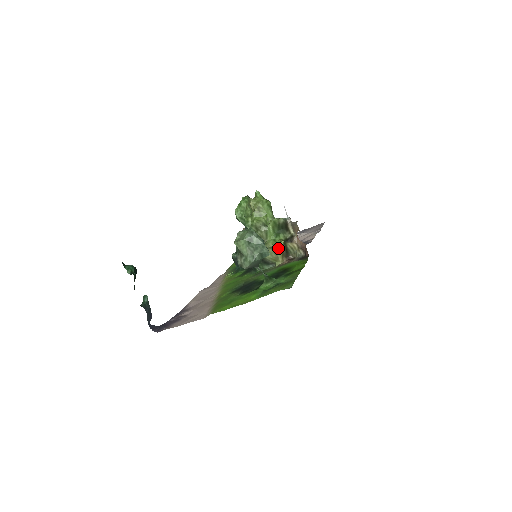
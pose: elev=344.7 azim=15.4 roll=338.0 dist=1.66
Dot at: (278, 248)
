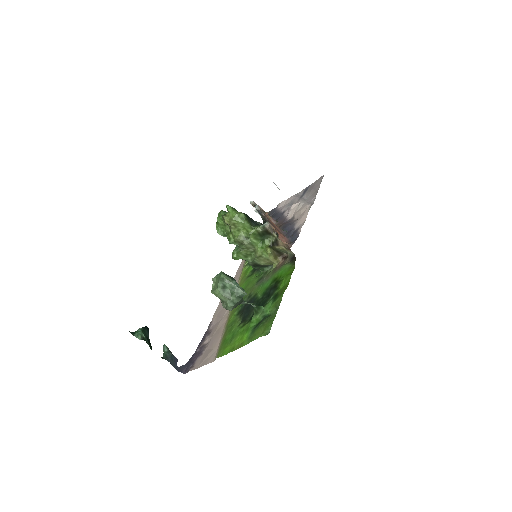
Dot at: (267, 255)
